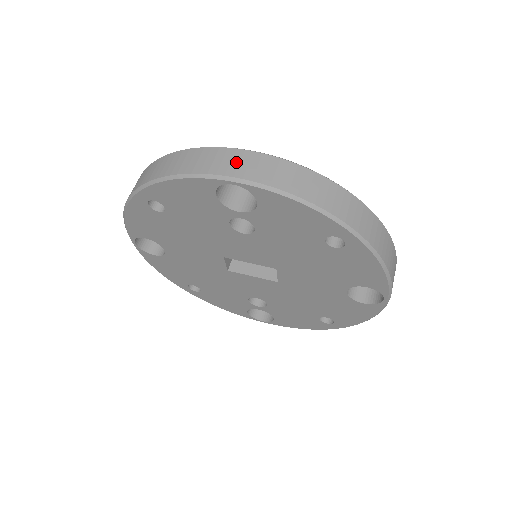
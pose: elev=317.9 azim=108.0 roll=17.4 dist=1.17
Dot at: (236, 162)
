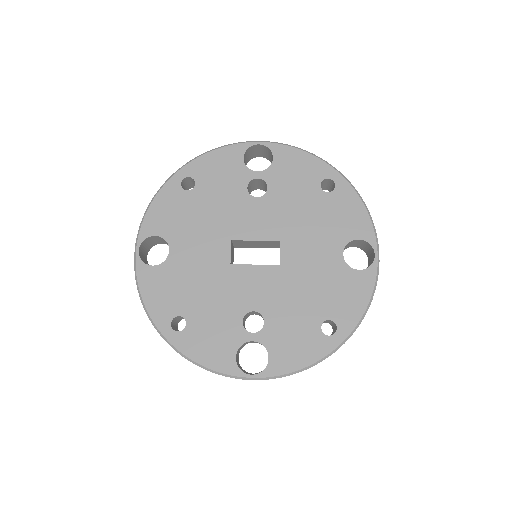
Dot at: occluded
